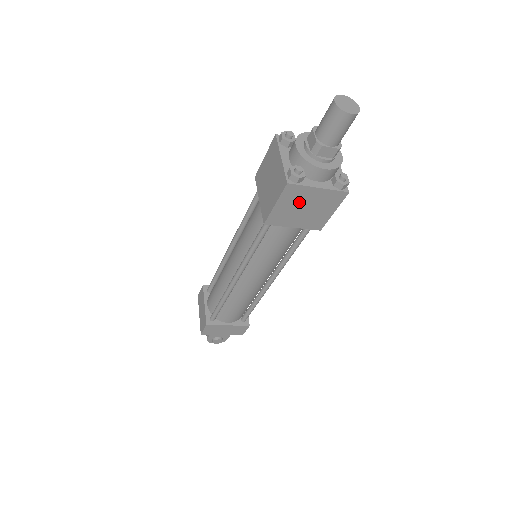
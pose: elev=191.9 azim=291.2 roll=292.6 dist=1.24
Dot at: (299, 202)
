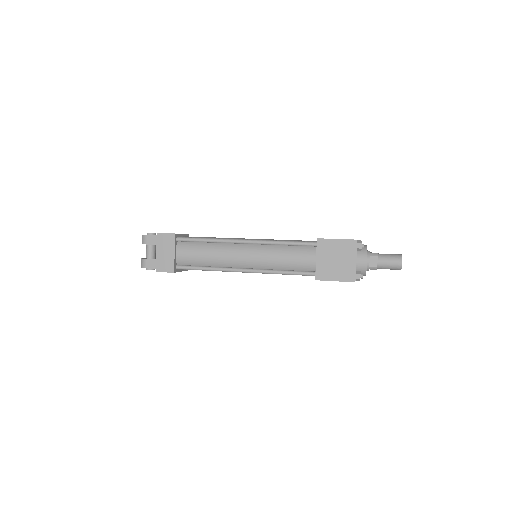
Dot at: occluded
